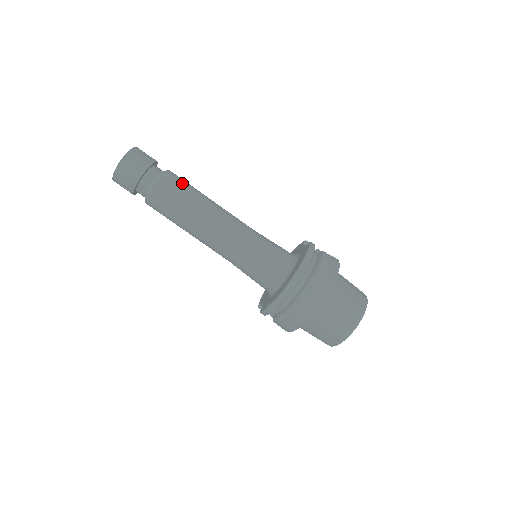
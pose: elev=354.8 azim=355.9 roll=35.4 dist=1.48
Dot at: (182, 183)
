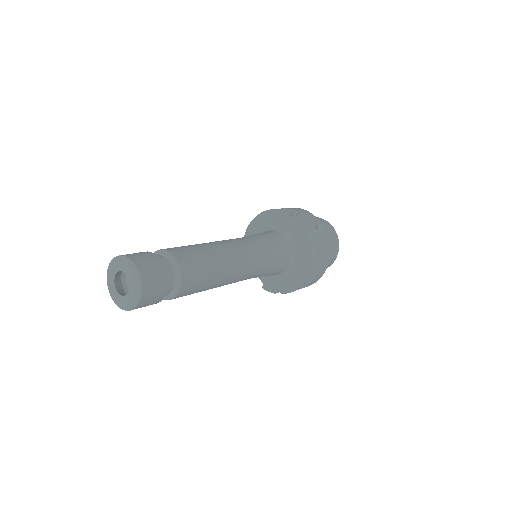
Dot at: (198, 267)
